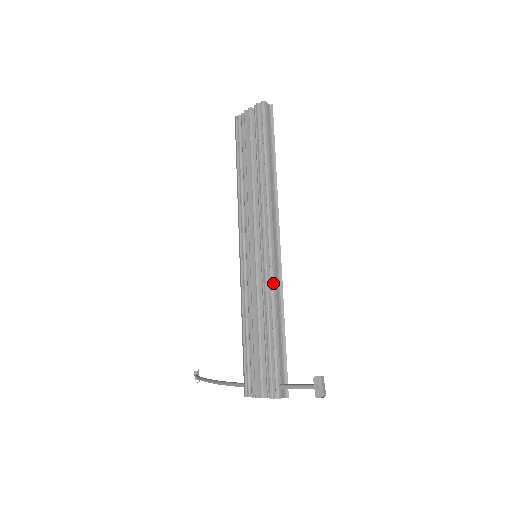
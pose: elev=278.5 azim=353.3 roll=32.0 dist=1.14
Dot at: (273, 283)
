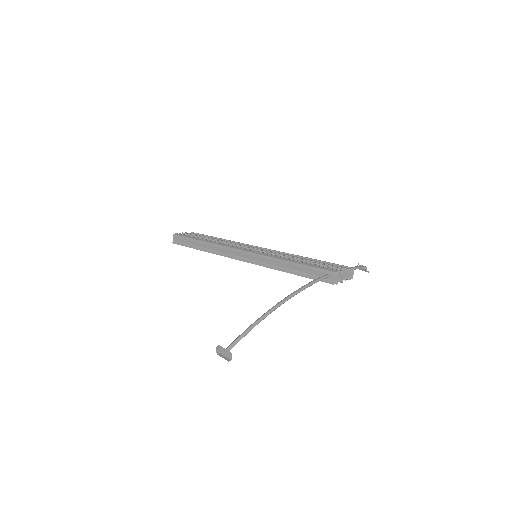
Dot at: occluded
